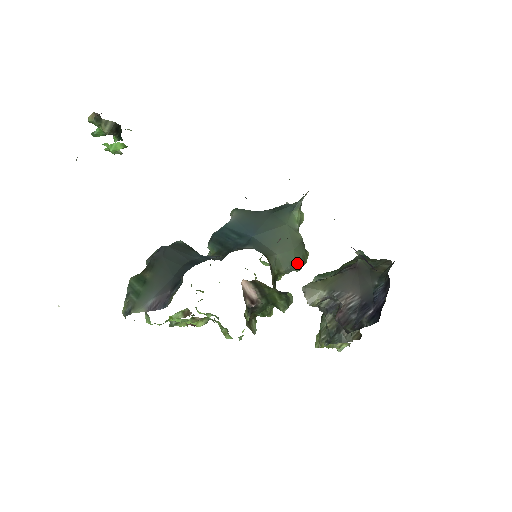
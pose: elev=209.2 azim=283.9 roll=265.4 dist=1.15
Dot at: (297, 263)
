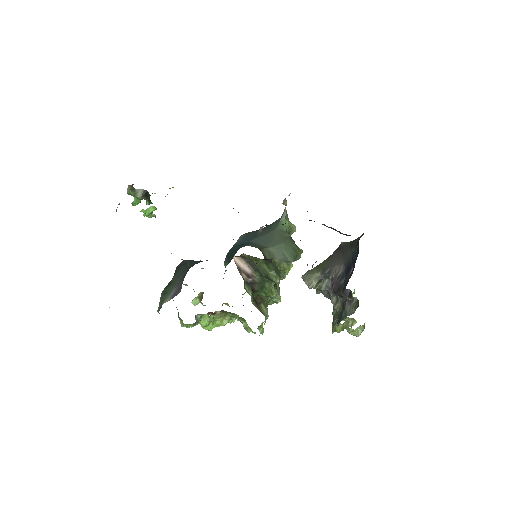
Dot at: (289, 254)
